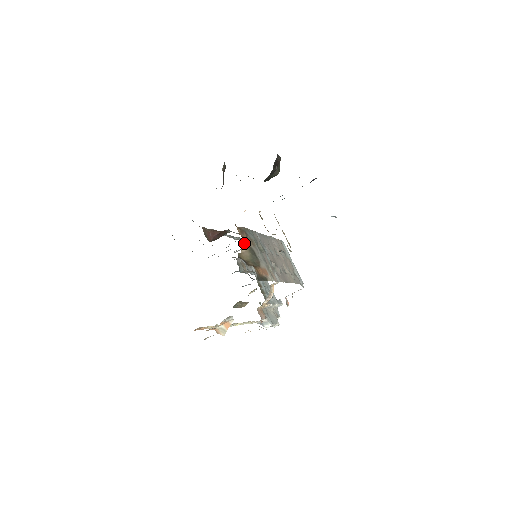
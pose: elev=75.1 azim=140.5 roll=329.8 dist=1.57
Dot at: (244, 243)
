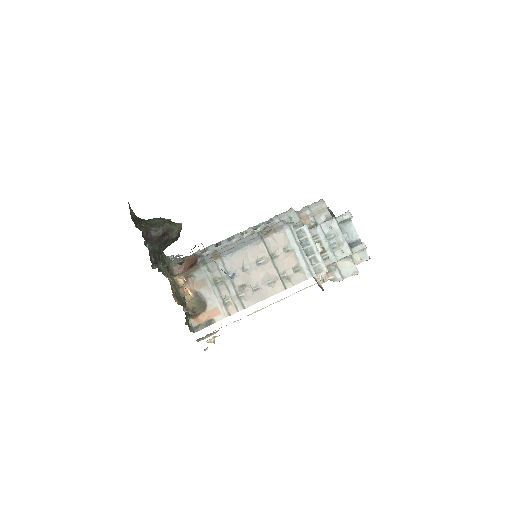
Dot at: (187, 293)
